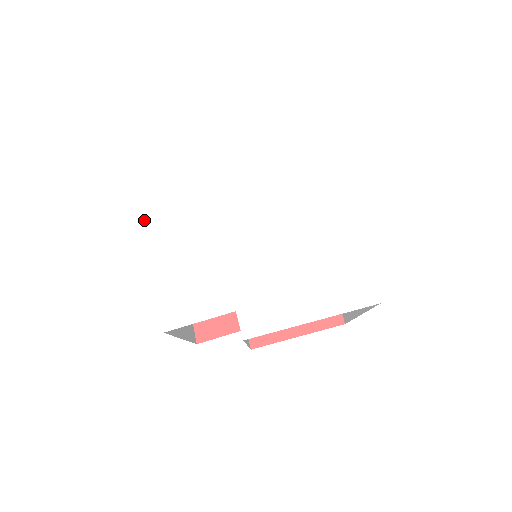
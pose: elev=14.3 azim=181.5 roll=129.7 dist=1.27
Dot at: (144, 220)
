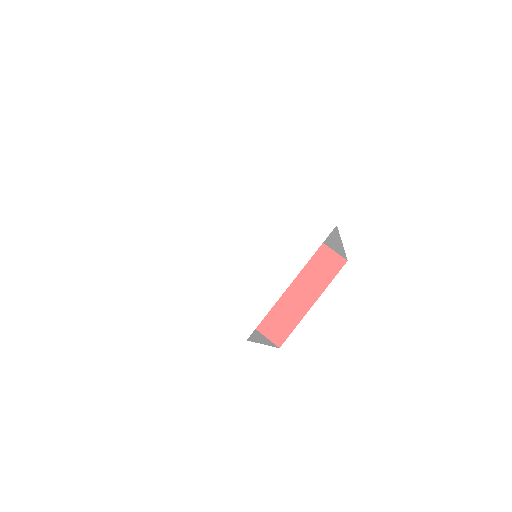
Dot at: occluded
